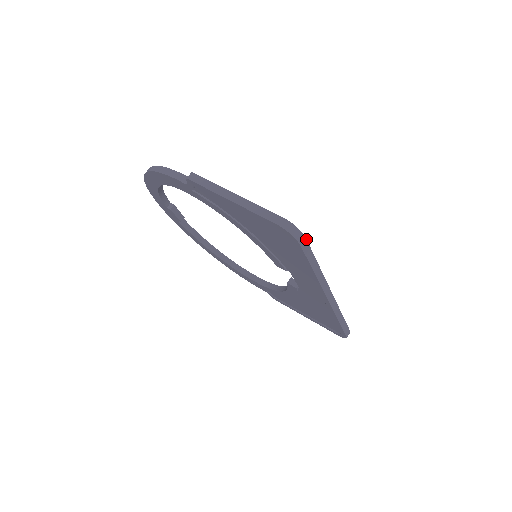
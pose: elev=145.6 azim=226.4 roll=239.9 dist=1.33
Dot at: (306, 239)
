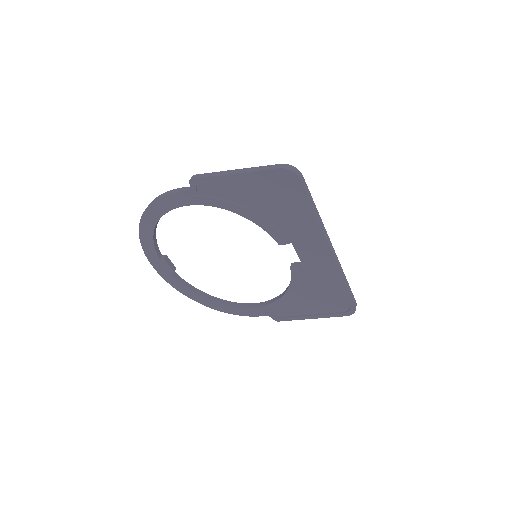
Dot at: (303, 177)
